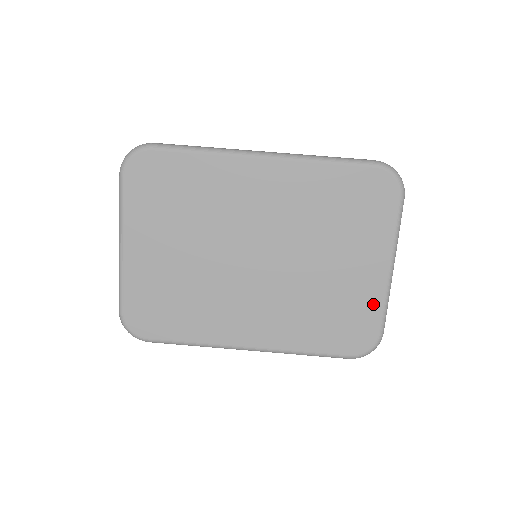
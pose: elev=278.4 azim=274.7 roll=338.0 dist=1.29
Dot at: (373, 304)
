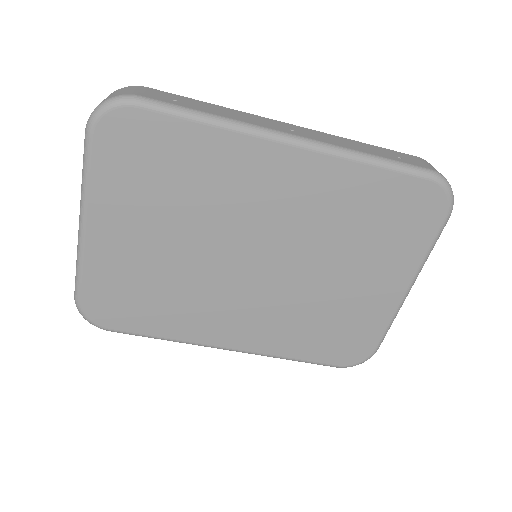
Dot at: (377, 322)
